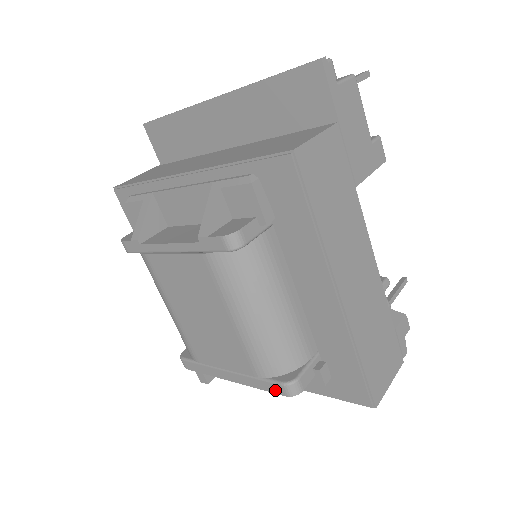
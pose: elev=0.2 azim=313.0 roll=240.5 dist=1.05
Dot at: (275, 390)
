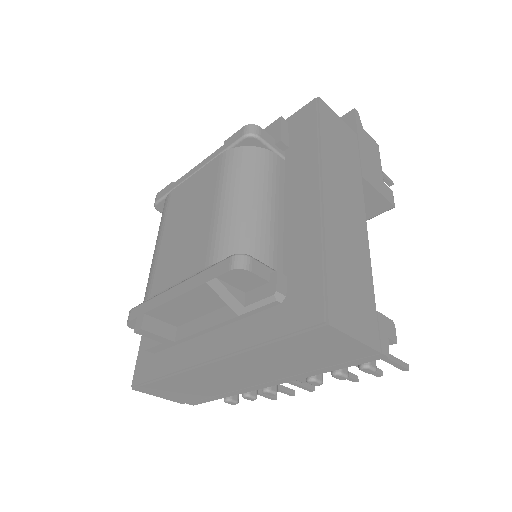
Dot at: (220, 270)
